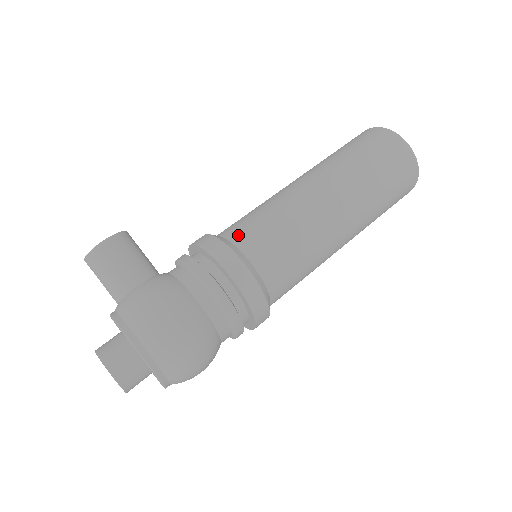
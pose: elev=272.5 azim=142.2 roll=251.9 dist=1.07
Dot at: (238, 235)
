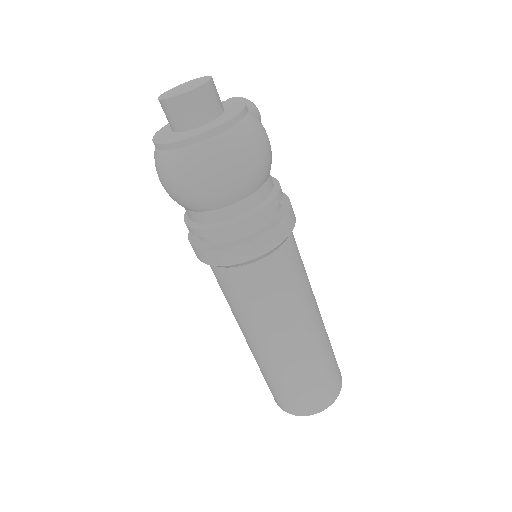
Dot at: occluded
